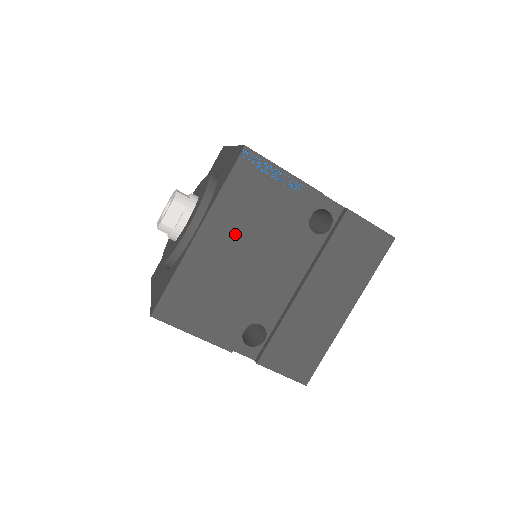
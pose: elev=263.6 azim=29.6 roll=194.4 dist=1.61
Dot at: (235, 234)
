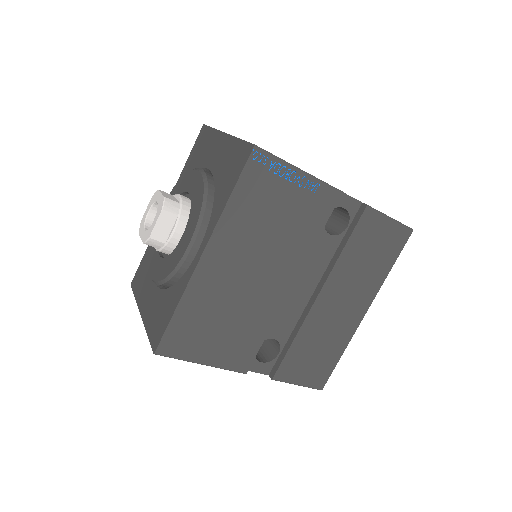
Dot at: (246, 250)
